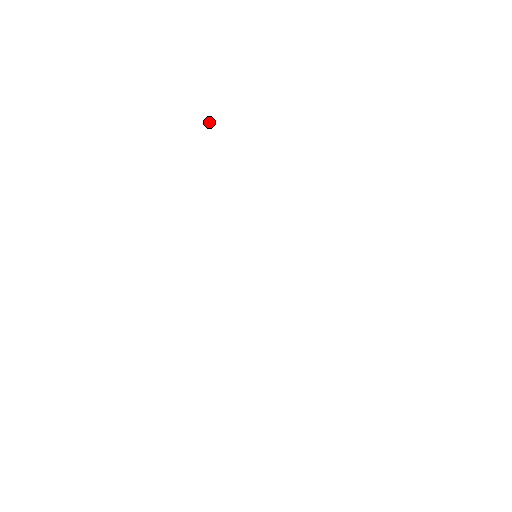
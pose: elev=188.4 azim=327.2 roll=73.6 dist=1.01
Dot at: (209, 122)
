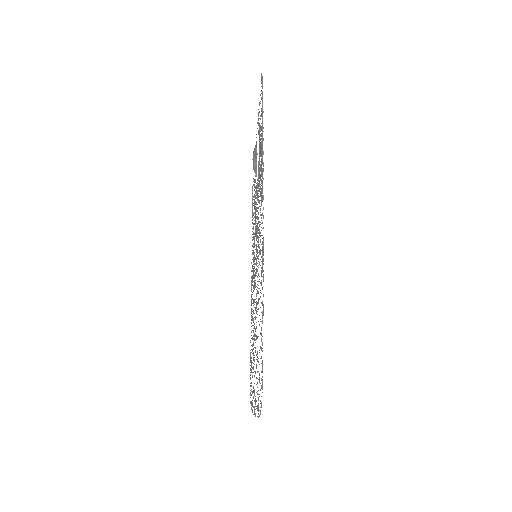
Dot at: (252, 198)
